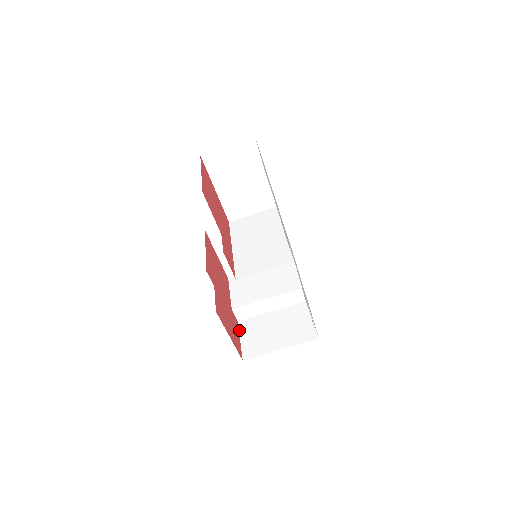
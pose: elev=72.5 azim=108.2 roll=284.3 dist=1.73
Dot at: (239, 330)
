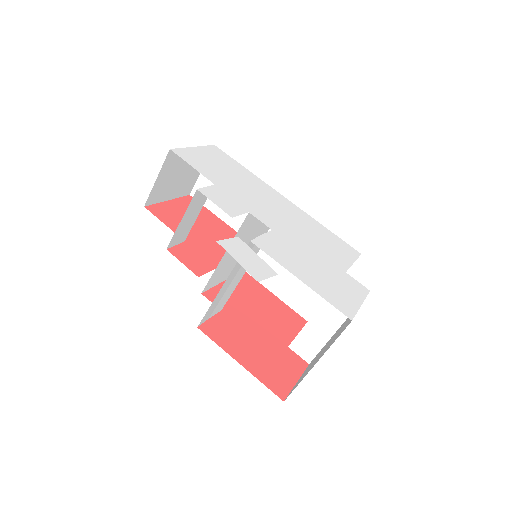
Dot at: (303, 372)
